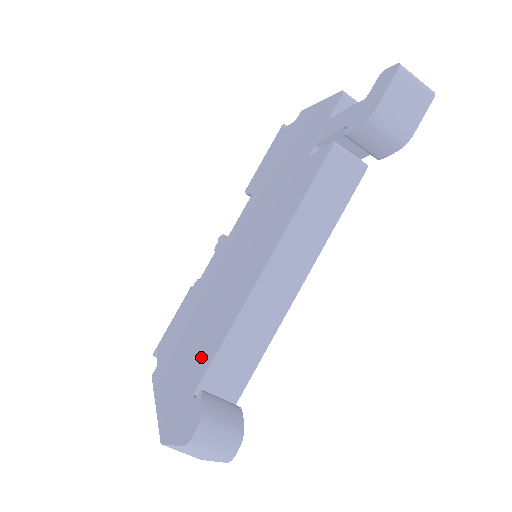
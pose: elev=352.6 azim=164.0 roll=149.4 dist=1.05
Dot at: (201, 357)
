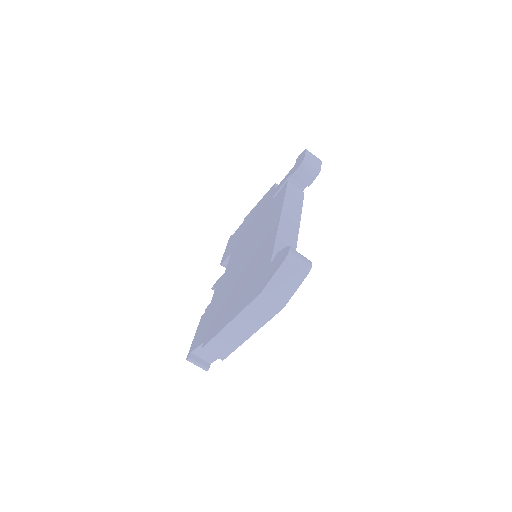
Dot at: (260, 265)
